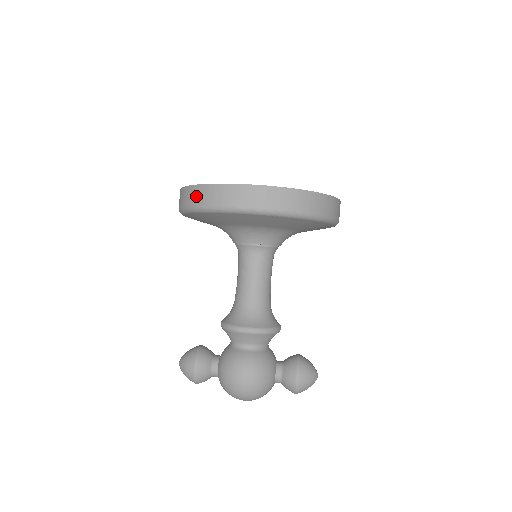
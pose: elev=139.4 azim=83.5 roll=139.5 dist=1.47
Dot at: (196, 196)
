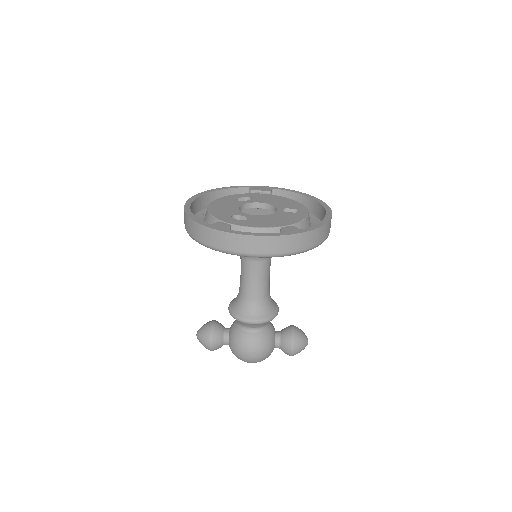
Dot at: (202, 235)
